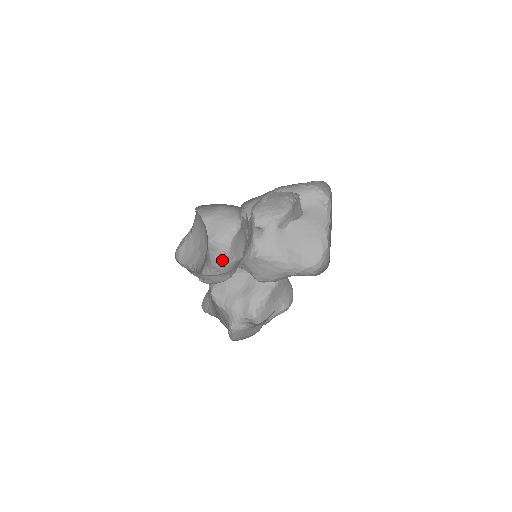
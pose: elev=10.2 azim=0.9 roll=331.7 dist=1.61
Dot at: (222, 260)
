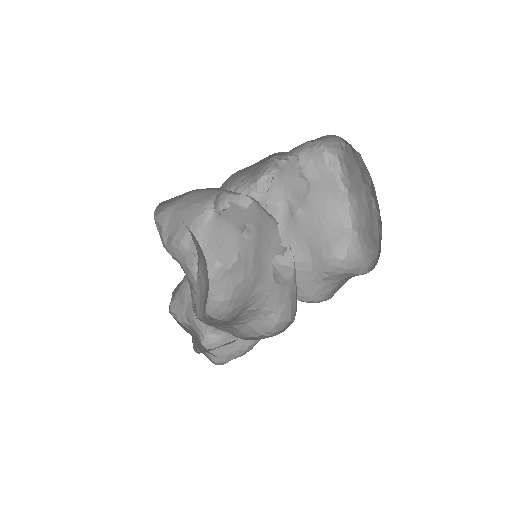
Dot at: occluded
